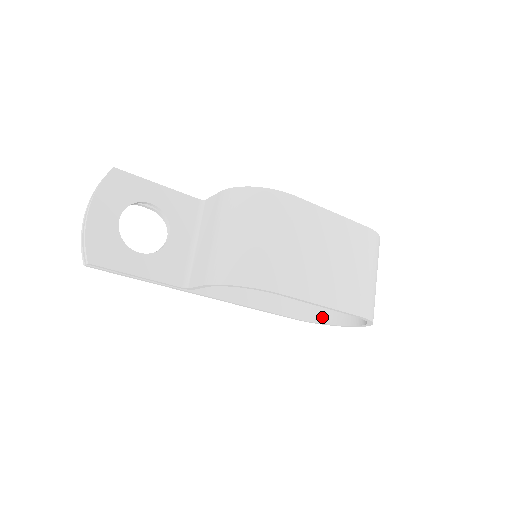
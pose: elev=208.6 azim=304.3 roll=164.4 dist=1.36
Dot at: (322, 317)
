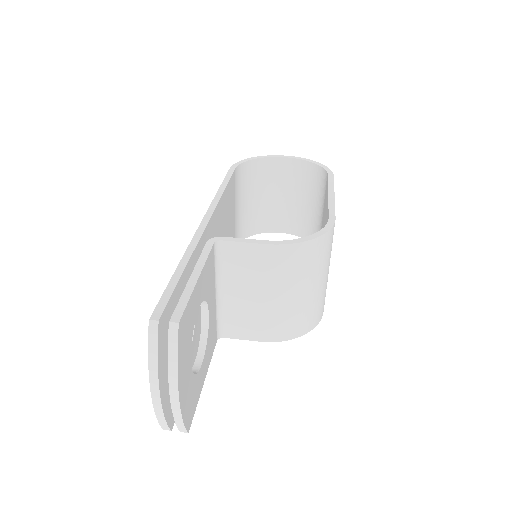
Dot at: (249, 231)
